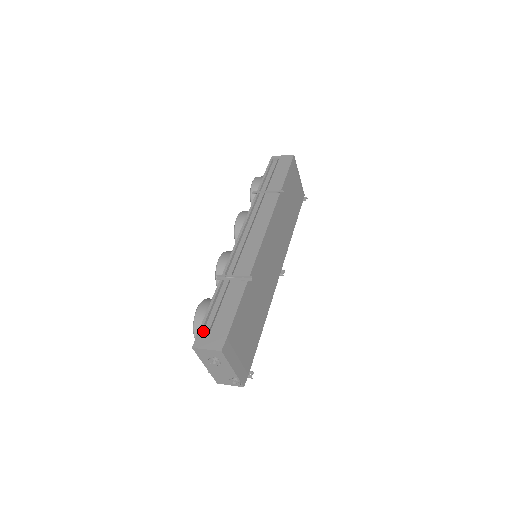
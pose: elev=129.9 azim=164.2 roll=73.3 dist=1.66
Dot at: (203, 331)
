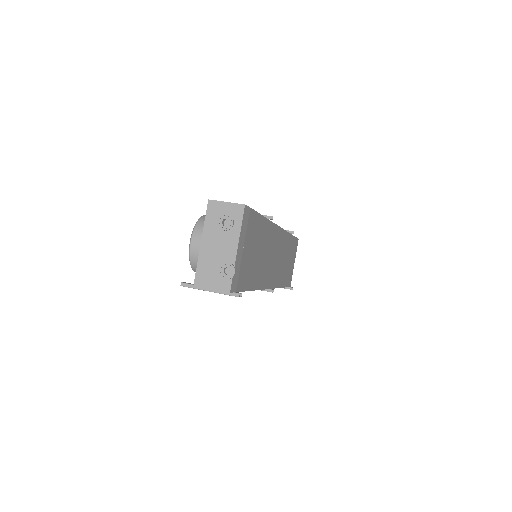
Dot at: occluded
